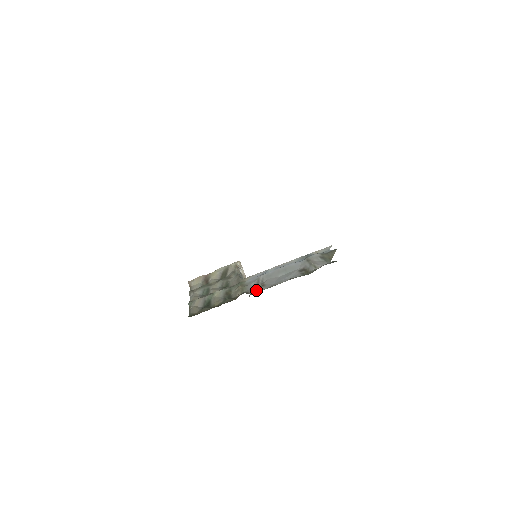
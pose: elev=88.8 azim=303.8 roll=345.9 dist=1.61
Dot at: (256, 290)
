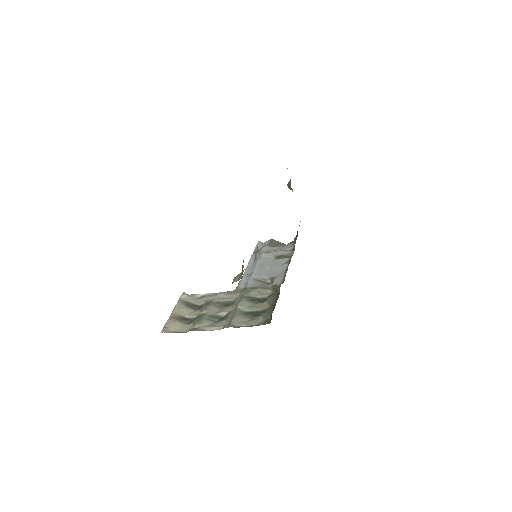
Dot at: (277, 281)
